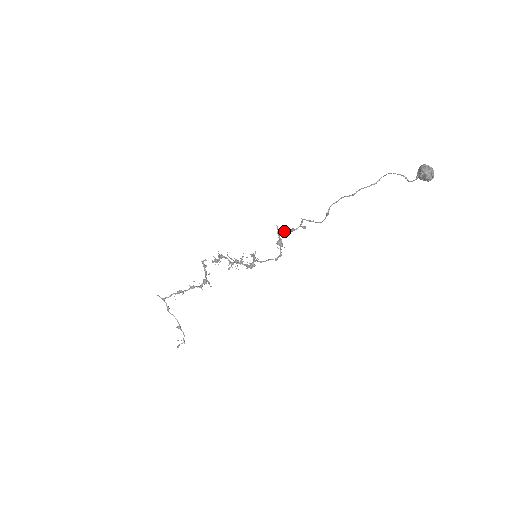
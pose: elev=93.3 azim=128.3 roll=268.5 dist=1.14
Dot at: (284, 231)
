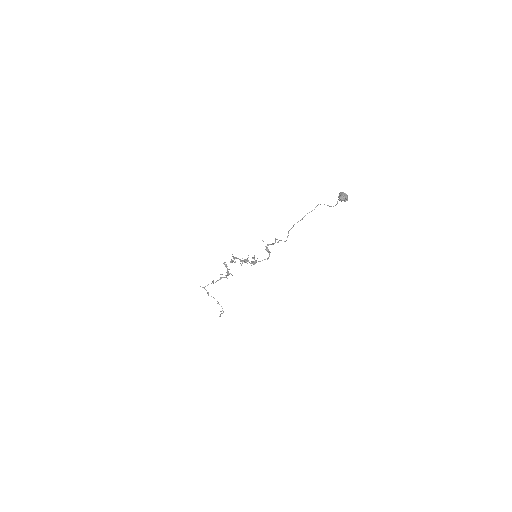
Dot at: (267, 245)
